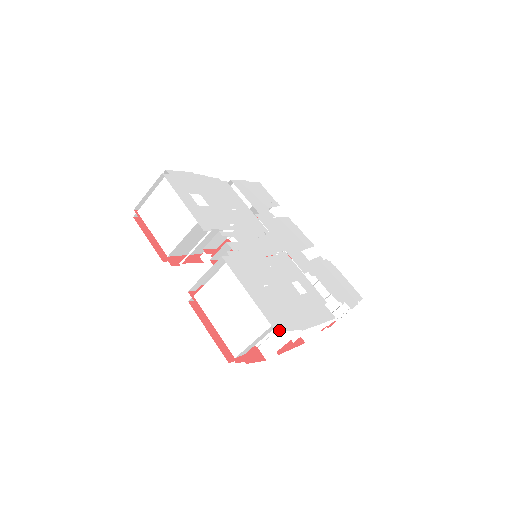
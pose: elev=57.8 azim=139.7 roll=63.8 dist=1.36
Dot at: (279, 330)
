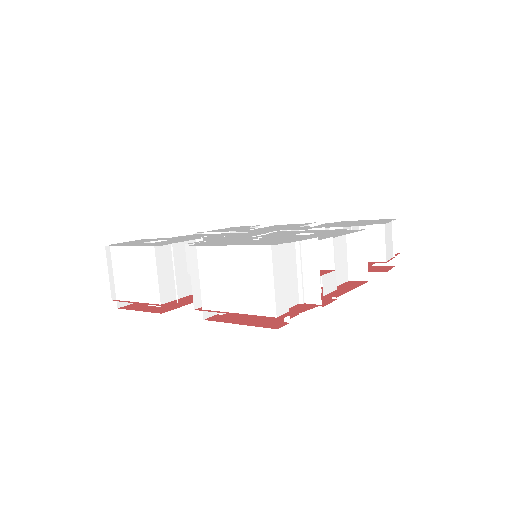
Dot at: (303, 264)
